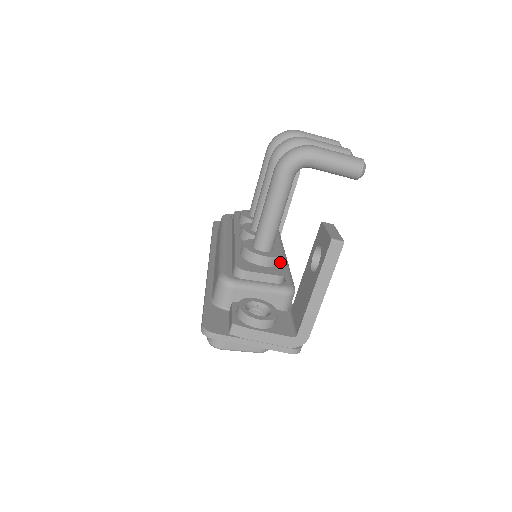
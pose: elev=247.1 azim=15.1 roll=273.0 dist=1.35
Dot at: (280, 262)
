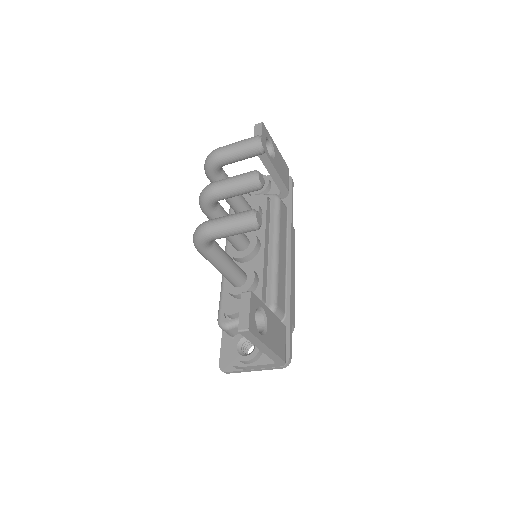
Dot at: (260, 281)
